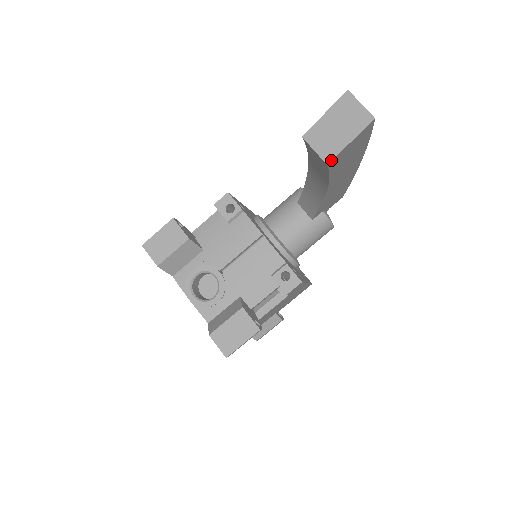
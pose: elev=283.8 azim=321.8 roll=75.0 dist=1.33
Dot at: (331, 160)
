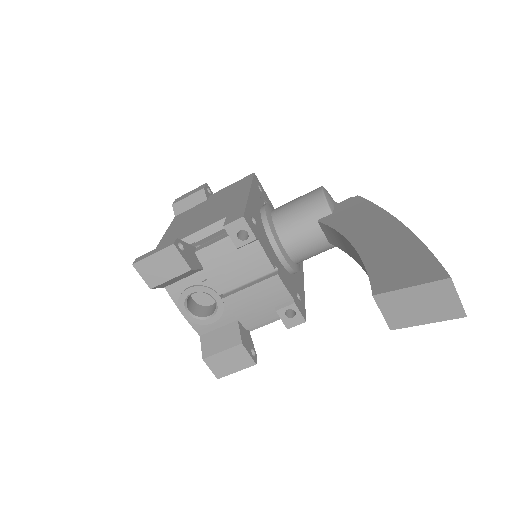
Dot at: occluded
